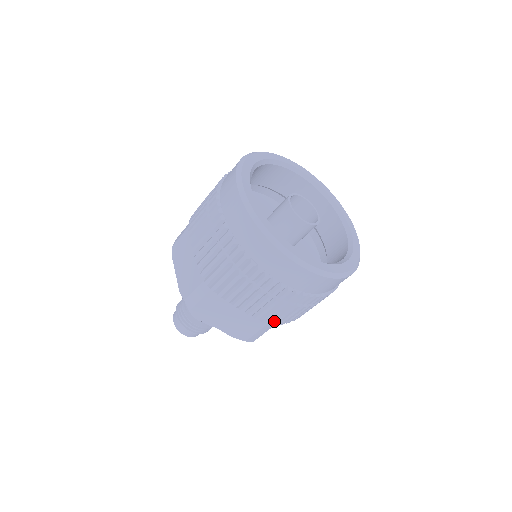
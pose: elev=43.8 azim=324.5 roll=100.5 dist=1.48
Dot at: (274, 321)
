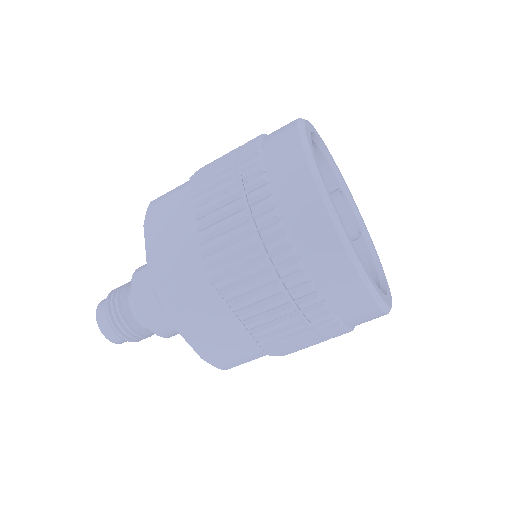
Dot at: (213, 266)
